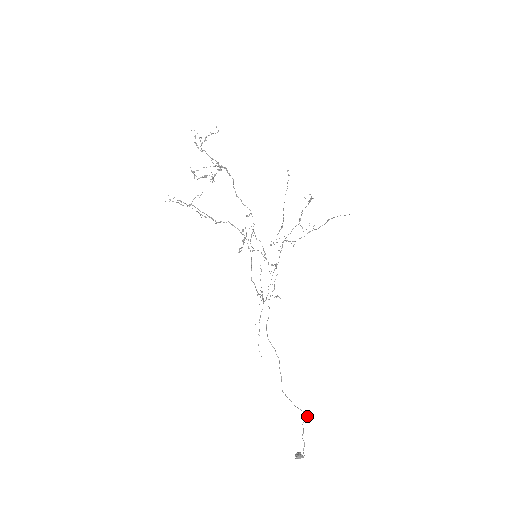
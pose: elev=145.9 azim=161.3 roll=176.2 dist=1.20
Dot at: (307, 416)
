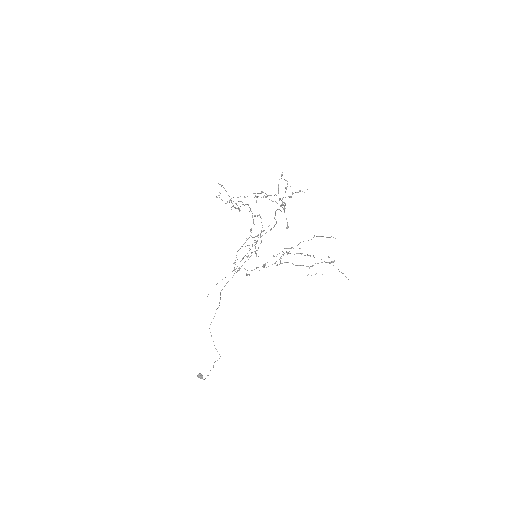
Dot at: occluded
